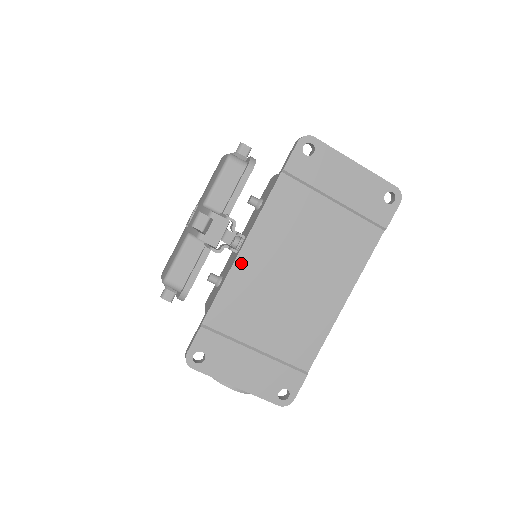
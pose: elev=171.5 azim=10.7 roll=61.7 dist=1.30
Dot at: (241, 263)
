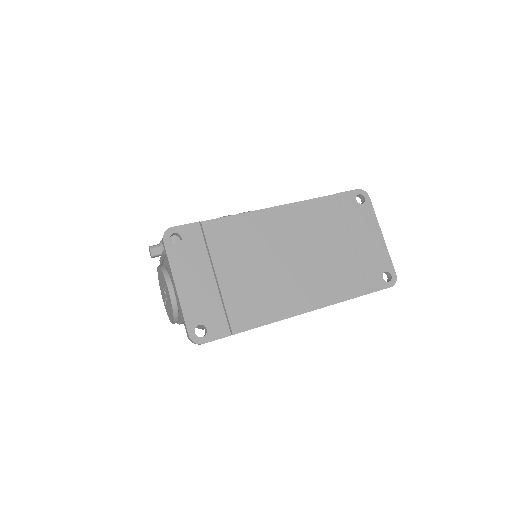
Dot at: (263, 215)
